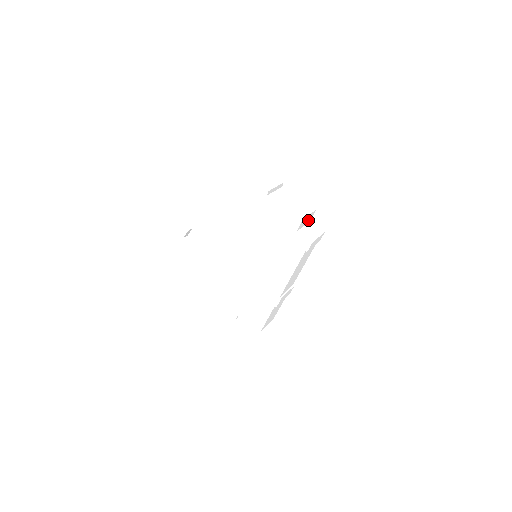
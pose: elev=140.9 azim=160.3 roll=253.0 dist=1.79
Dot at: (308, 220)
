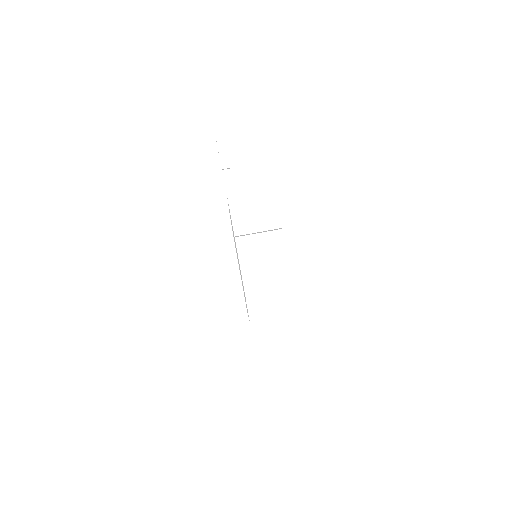
Dot at: occluded
